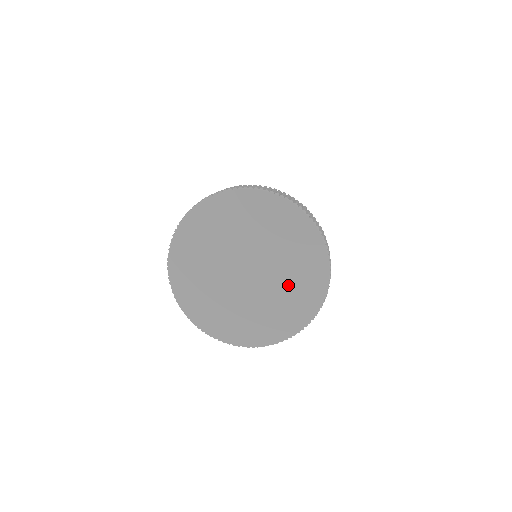
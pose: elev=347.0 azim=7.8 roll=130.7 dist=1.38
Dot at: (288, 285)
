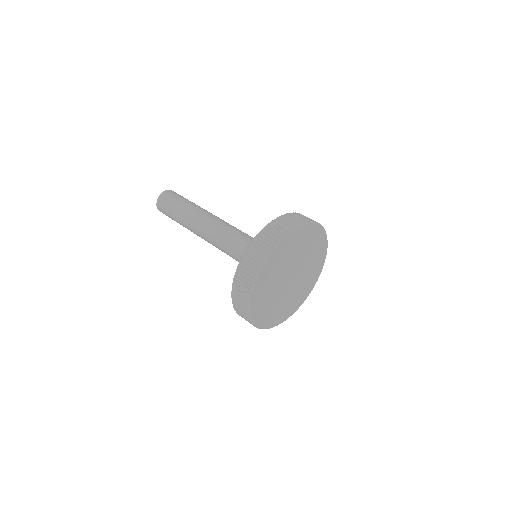
Dot at: (309, 252)
